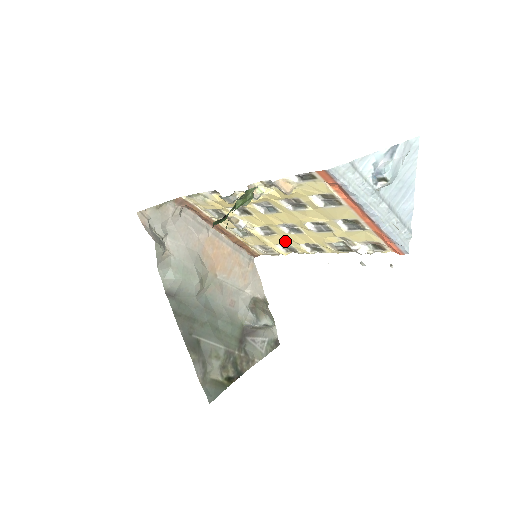
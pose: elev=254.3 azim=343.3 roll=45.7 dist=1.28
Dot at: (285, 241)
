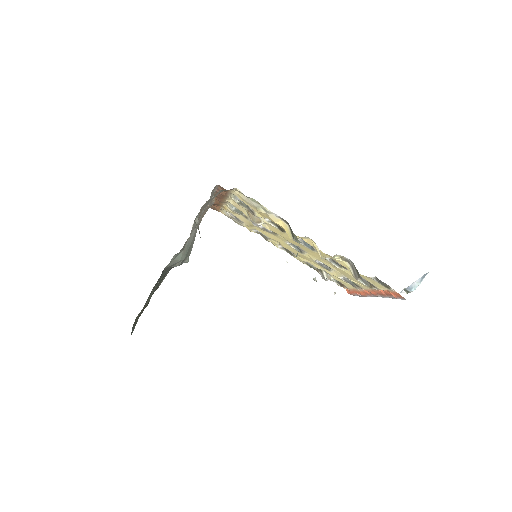
Dot at: (272, 237)
